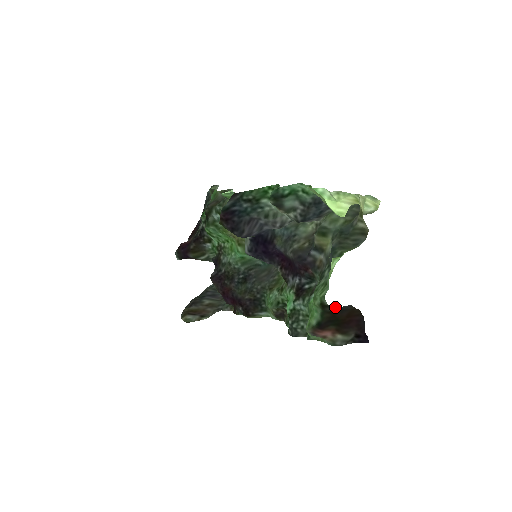
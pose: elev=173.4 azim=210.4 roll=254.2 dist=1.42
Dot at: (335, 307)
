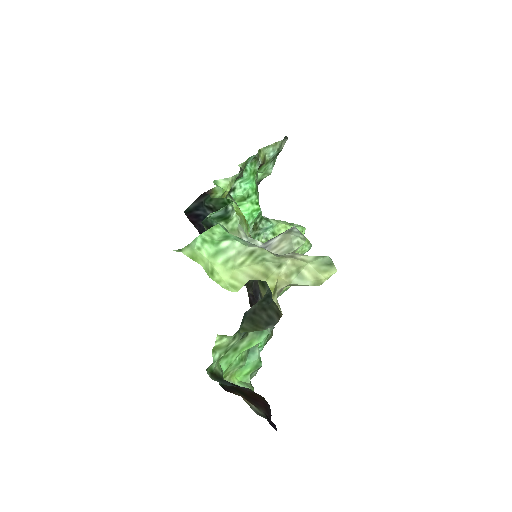
Dot at: (226, 383)
